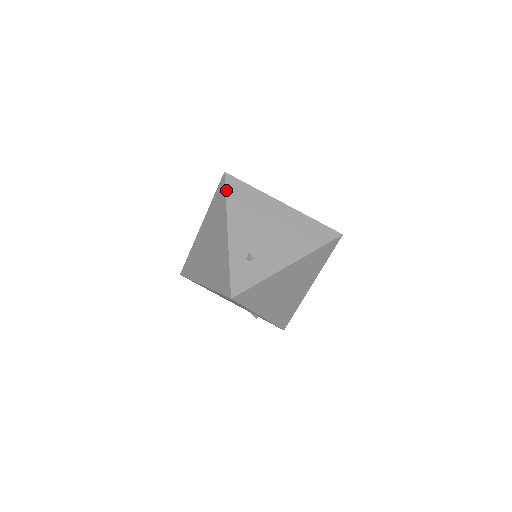
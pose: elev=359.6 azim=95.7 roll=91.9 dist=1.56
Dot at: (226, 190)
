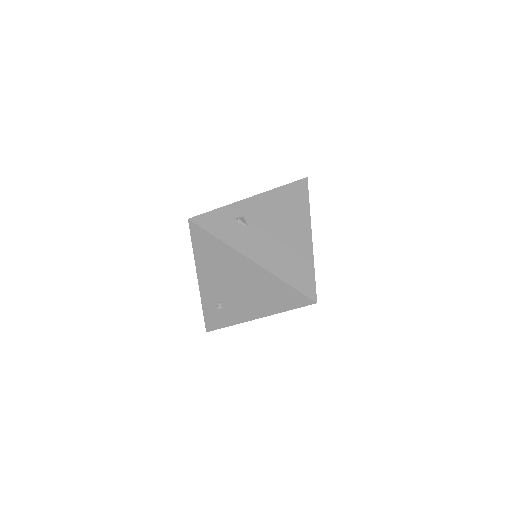
Dot at: (192, 240)
